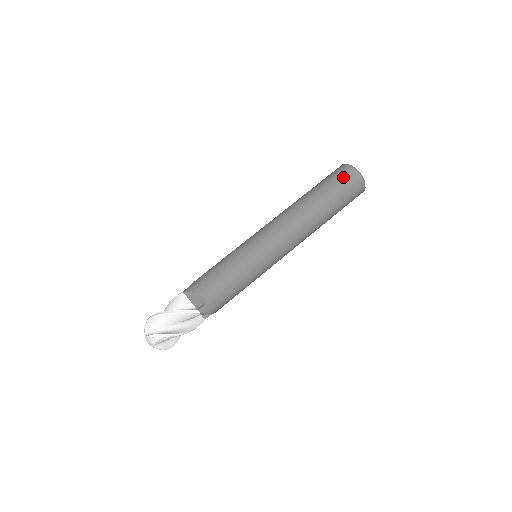
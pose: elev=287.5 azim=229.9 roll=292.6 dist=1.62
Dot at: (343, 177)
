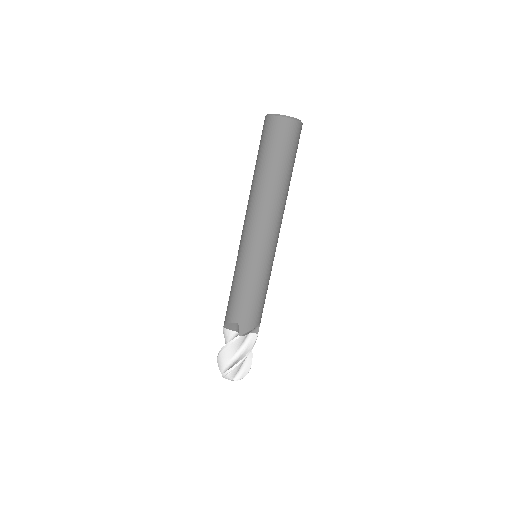
Dot at: (267, 133)
